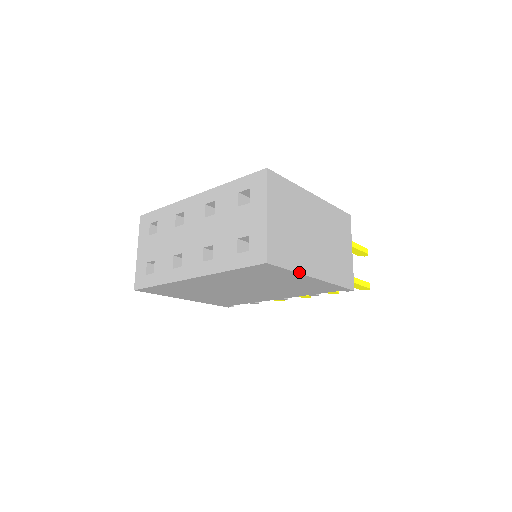
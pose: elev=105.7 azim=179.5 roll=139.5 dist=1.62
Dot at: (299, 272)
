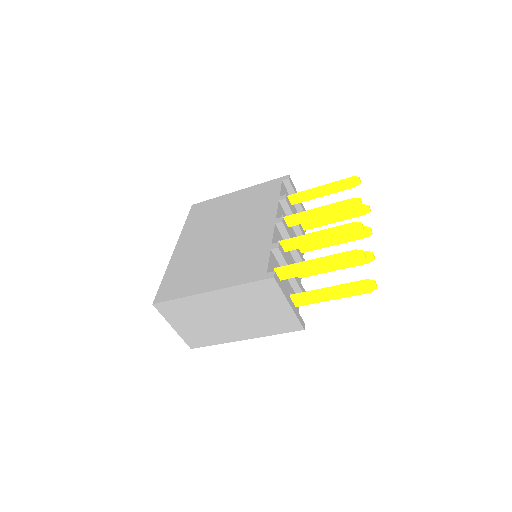
Dot at: (223, 343)
